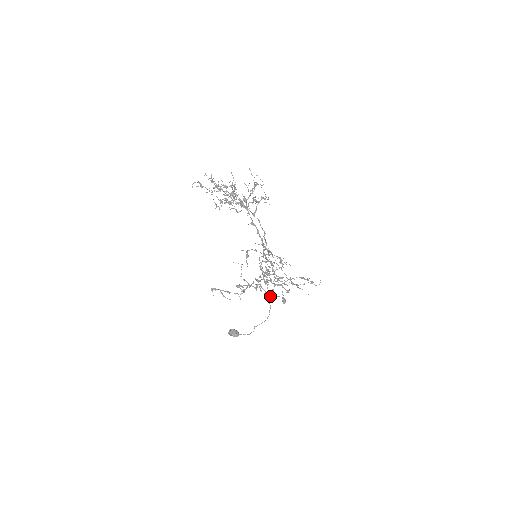
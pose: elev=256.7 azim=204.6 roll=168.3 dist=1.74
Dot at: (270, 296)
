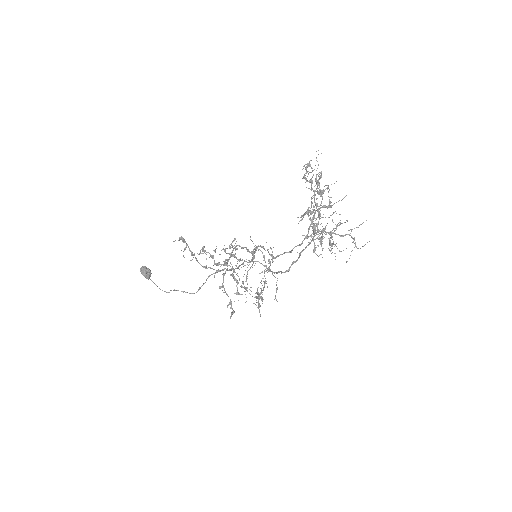
Dot at: (223, 292)
